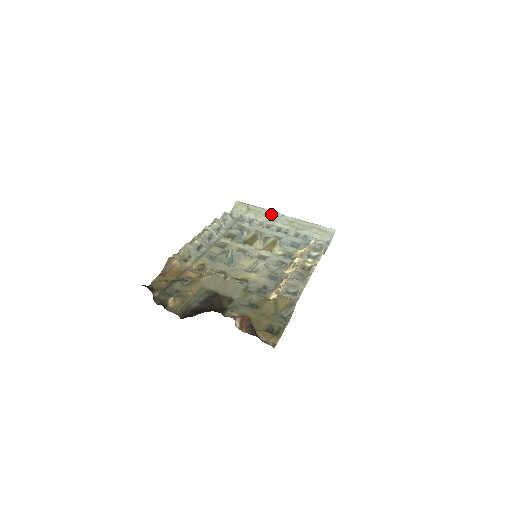
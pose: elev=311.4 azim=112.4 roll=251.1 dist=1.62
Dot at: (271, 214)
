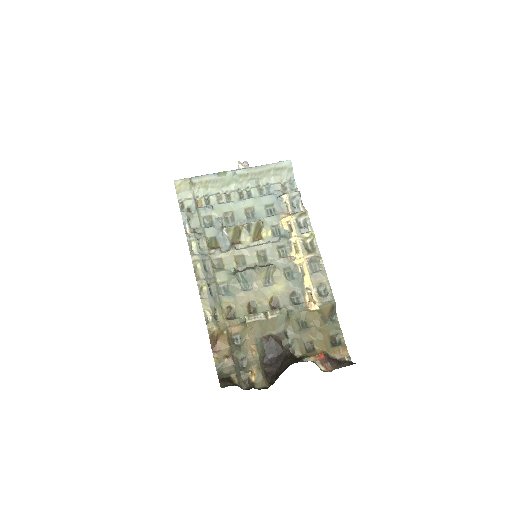
Dot at: (220, 177)
